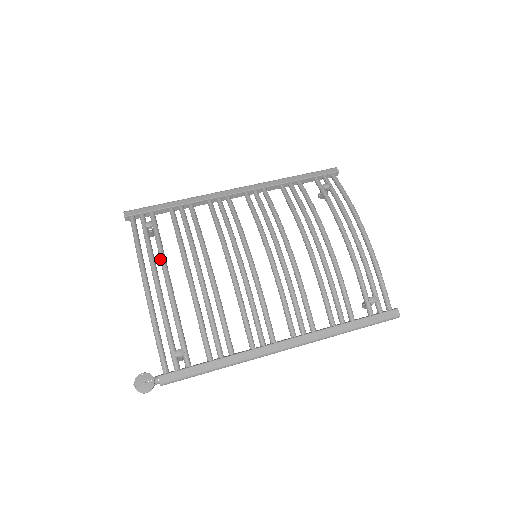
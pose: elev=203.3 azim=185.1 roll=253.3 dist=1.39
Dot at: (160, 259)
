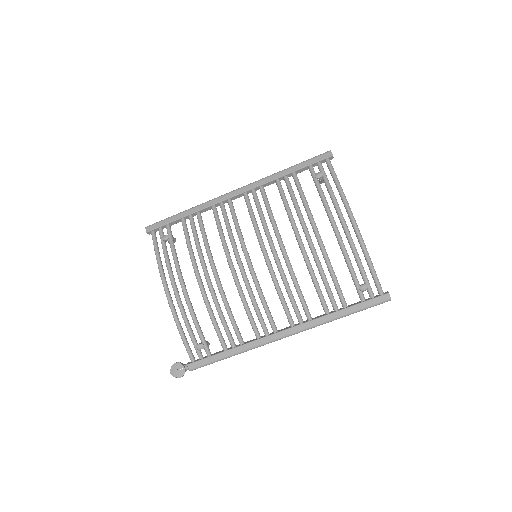
Dot at: (176, 270)
